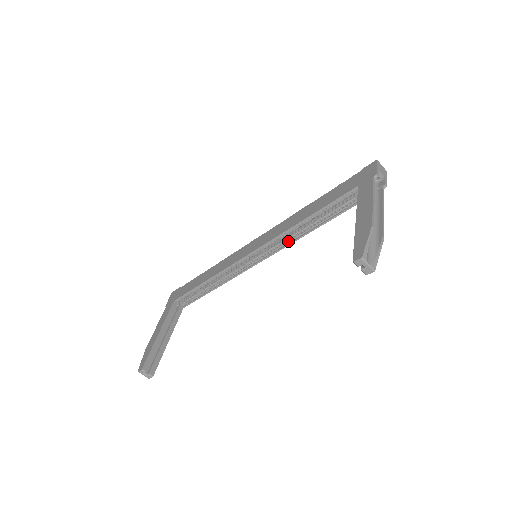
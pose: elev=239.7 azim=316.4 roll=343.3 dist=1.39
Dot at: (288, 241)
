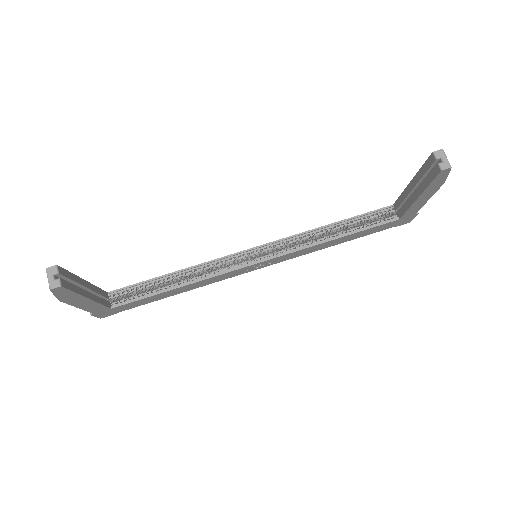
Dot at: occluded
